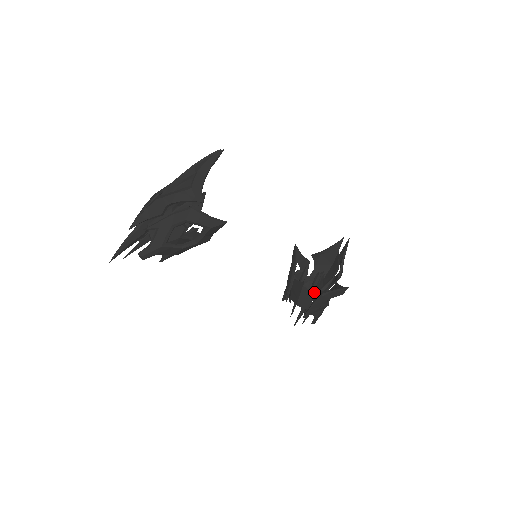
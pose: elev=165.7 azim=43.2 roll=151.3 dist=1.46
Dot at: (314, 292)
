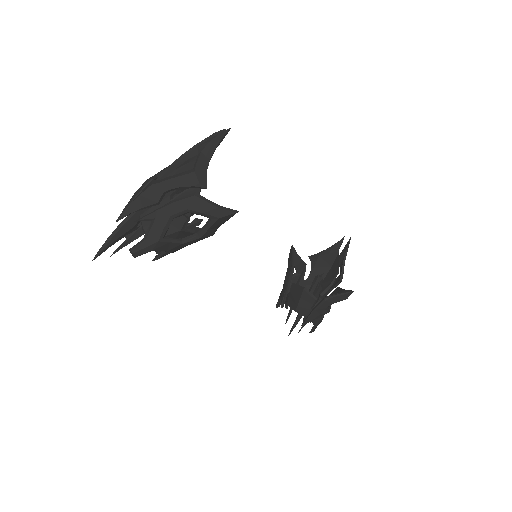
Dot at: occluded
